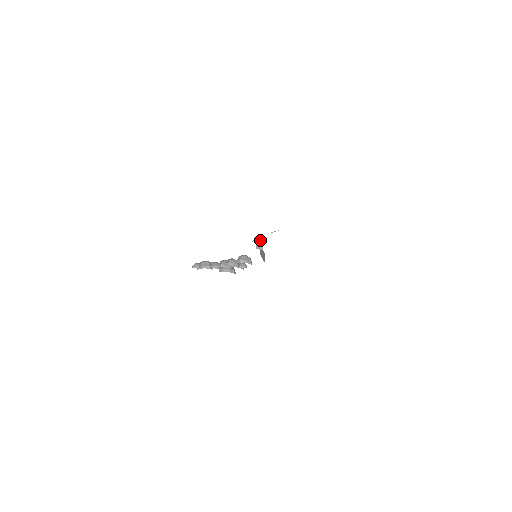
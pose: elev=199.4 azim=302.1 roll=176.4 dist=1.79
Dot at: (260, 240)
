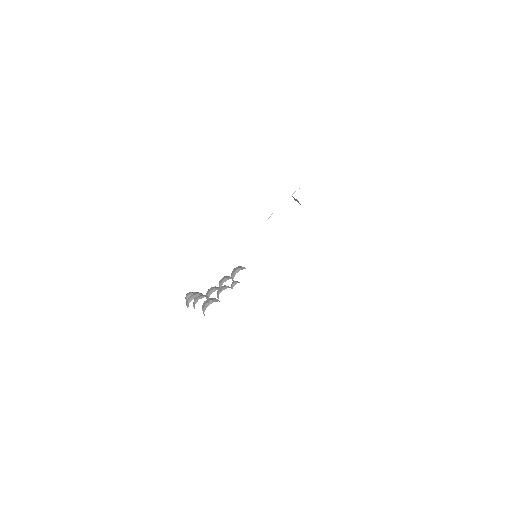
Dot at: occluded
